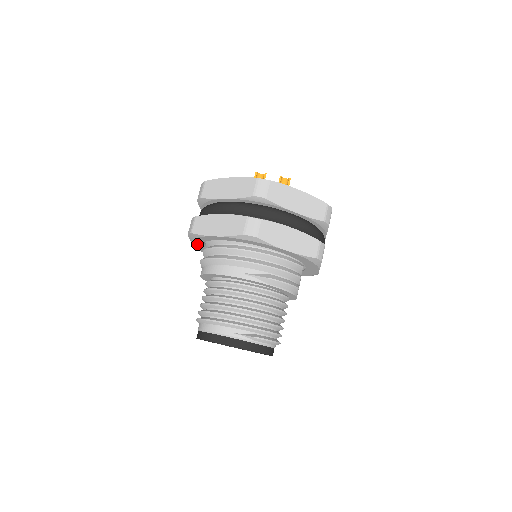
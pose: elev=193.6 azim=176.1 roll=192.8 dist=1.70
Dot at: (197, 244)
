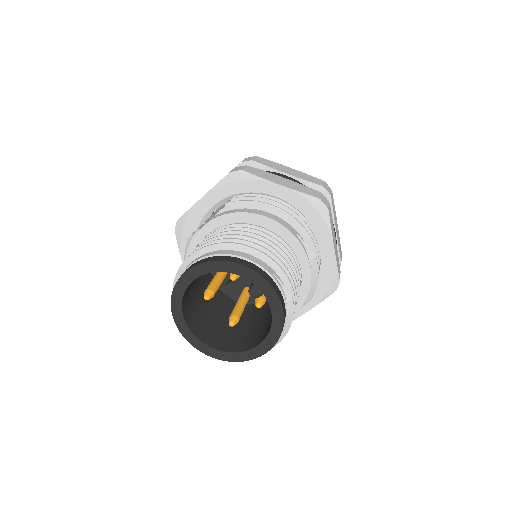
Dot at: (214, 196)
